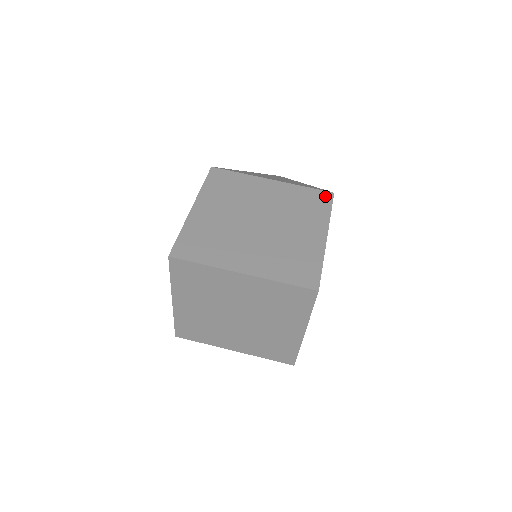
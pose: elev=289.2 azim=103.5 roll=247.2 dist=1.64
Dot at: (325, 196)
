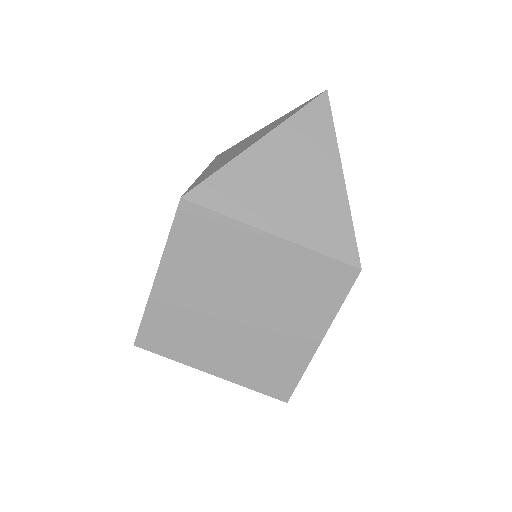
Dot at: (344, 276)
